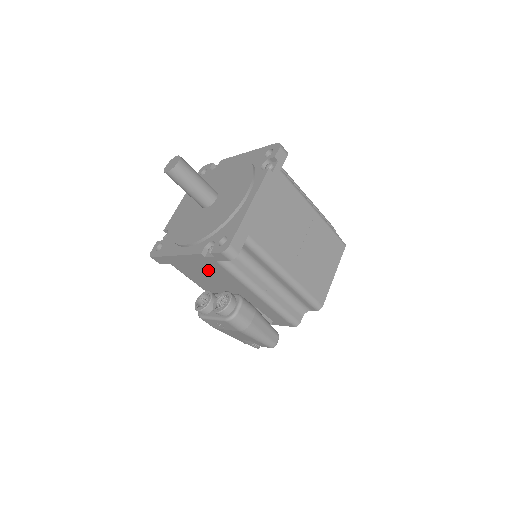
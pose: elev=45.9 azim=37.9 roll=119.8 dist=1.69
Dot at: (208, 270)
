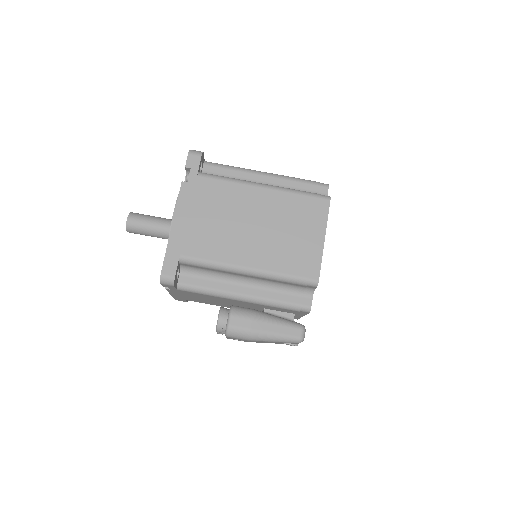
Dot at: (194, 296)
